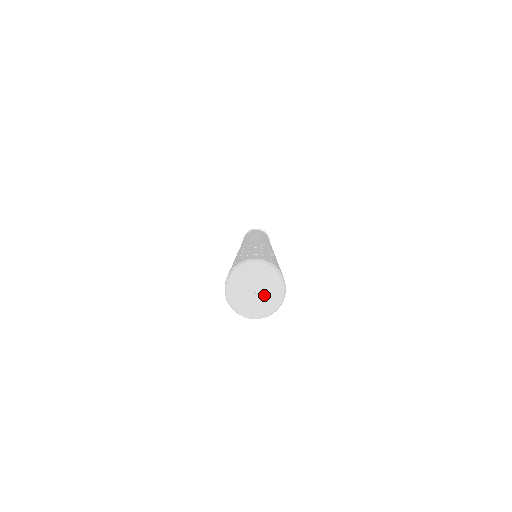
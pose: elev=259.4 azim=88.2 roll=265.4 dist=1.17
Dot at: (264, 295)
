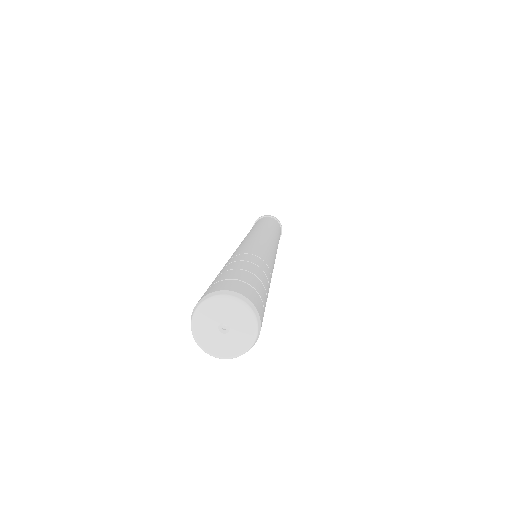
Dot at: (233, 335)
